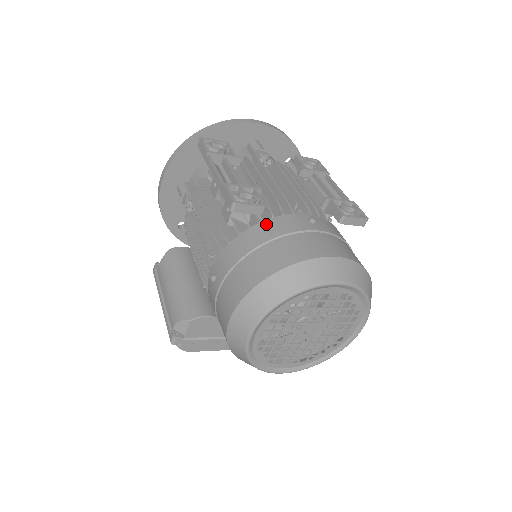
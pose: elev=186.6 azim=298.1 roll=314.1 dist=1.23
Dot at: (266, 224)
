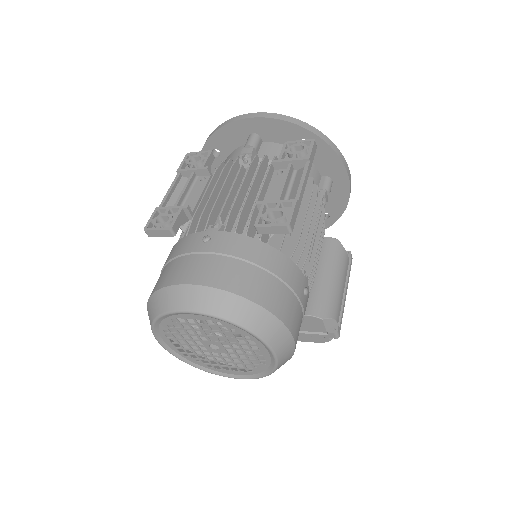
Dot at: (176, 245)
